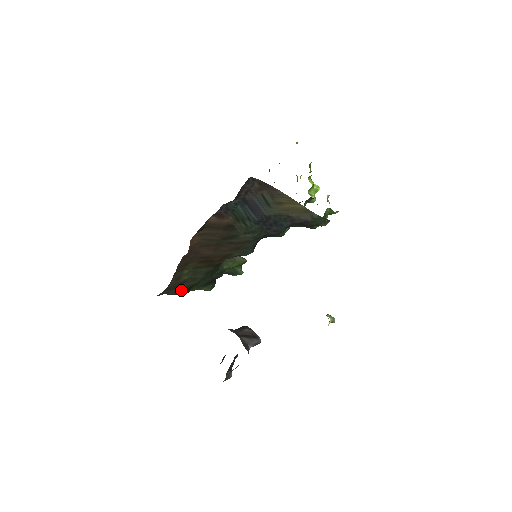
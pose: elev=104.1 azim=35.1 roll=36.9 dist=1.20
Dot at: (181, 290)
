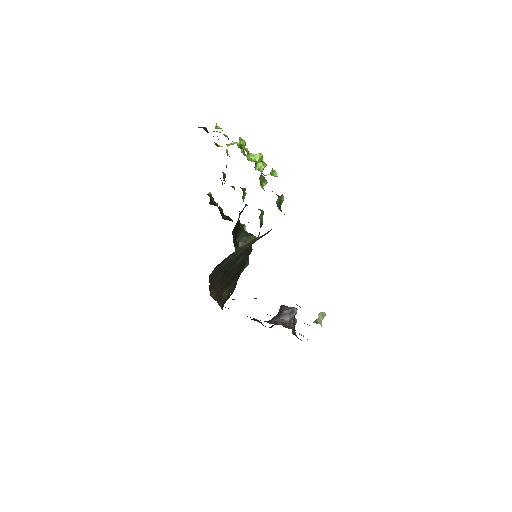
Dot at: (231, 293)
